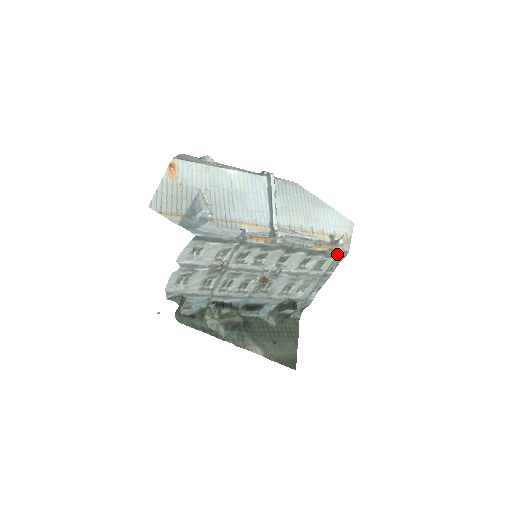
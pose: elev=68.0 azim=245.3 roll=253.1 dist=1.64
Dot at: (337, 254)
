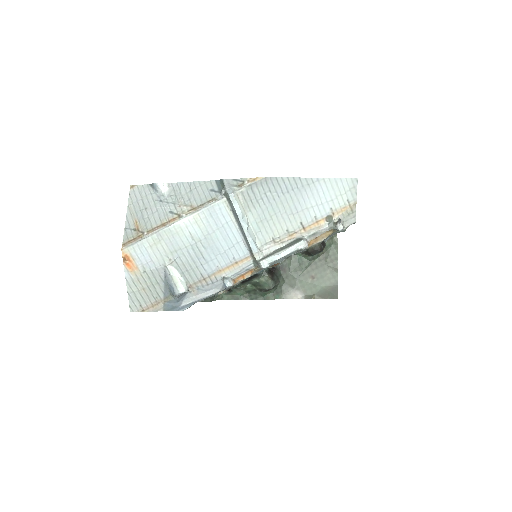
Dot at: occluded
